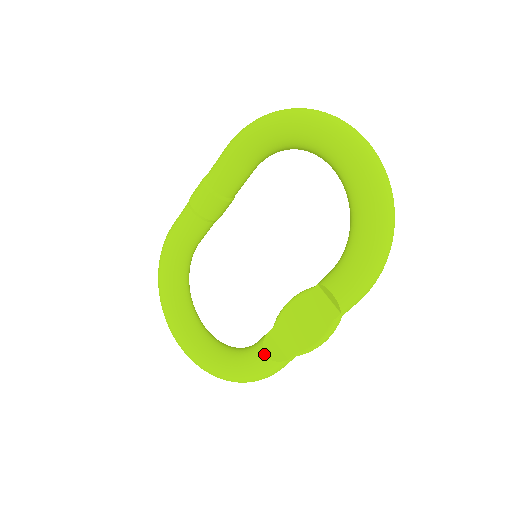
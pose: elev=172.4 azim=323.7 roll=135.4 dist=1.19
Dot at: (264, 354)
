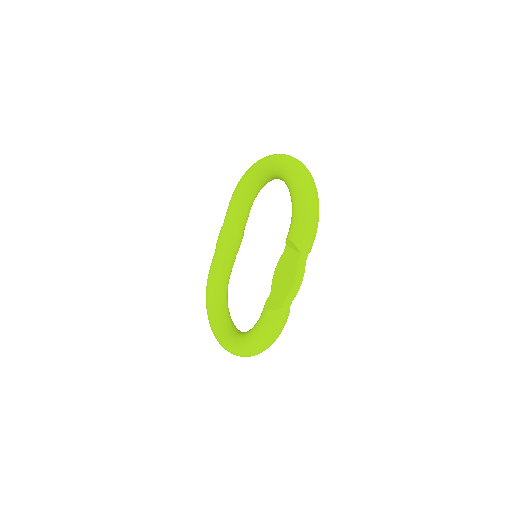
Dot at: (266, 308)
